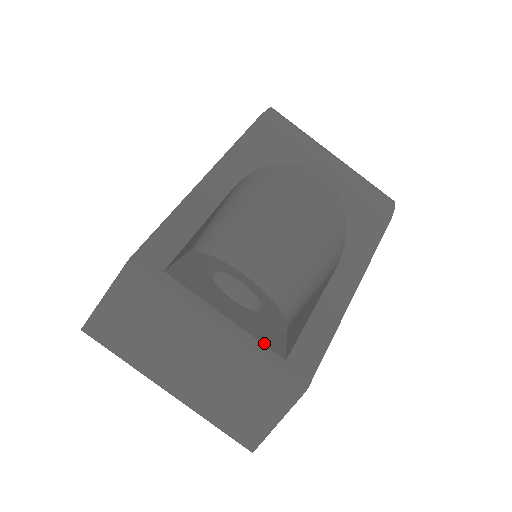
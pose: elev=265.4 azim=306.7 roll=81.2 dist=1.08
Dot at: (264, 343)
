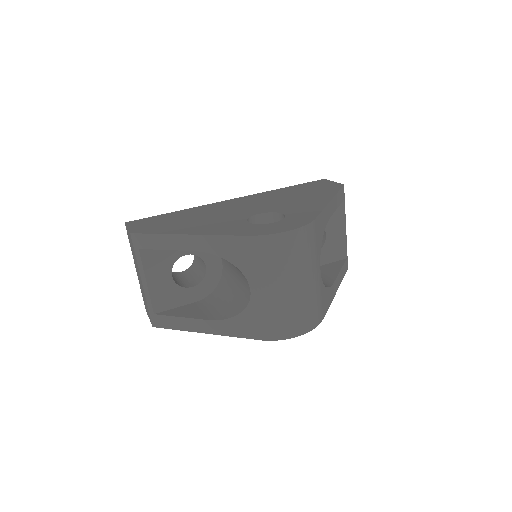
Dot at: (153, 302)
